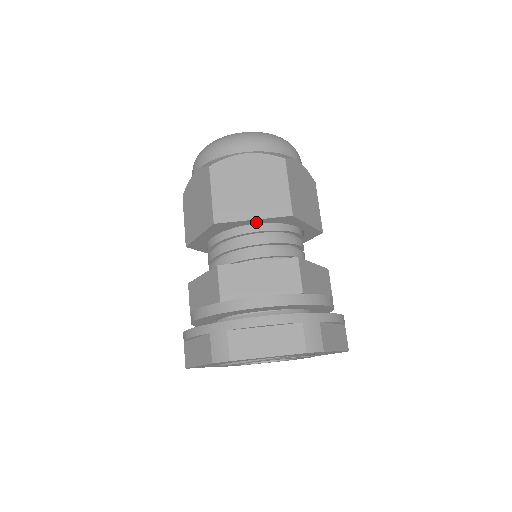
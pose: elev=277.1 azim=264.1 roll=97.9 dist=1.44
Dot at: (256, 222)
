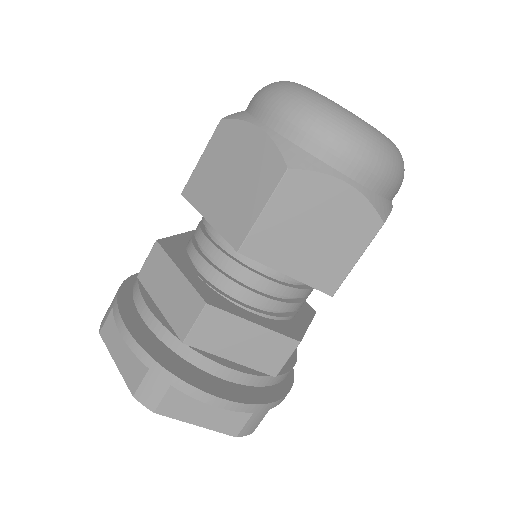
Dot at: occluded
